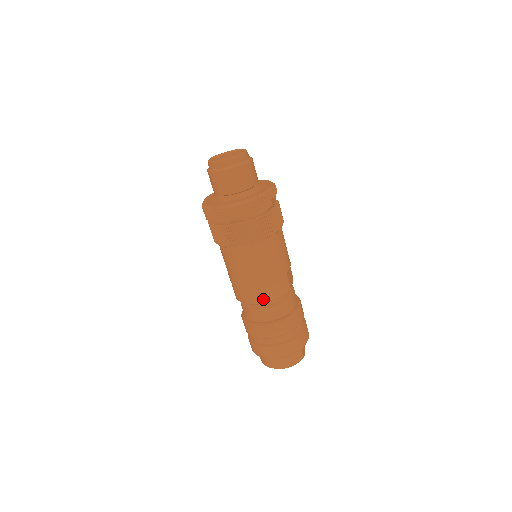
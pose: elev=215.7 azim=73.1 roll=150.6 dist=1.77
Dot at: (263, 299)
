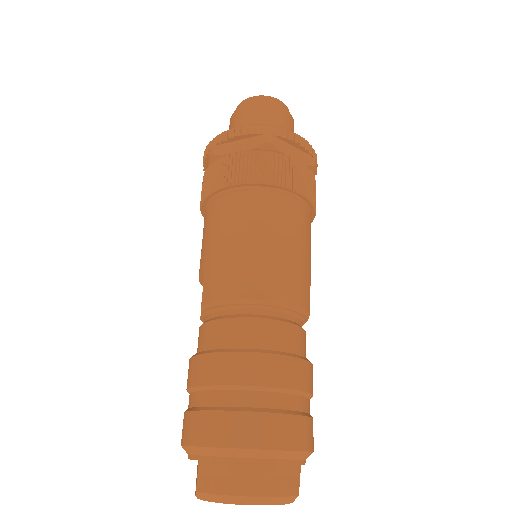
Dot at: (268, 292)
